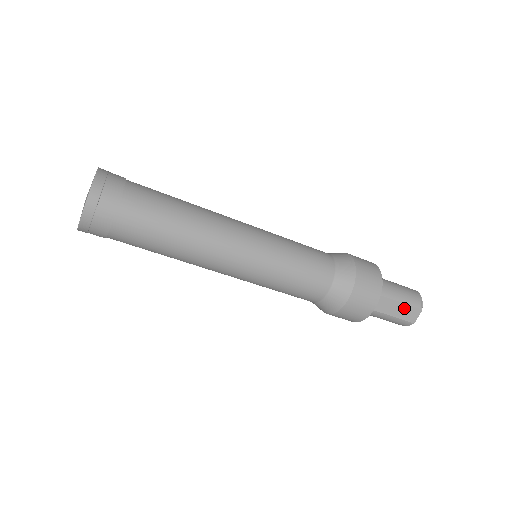
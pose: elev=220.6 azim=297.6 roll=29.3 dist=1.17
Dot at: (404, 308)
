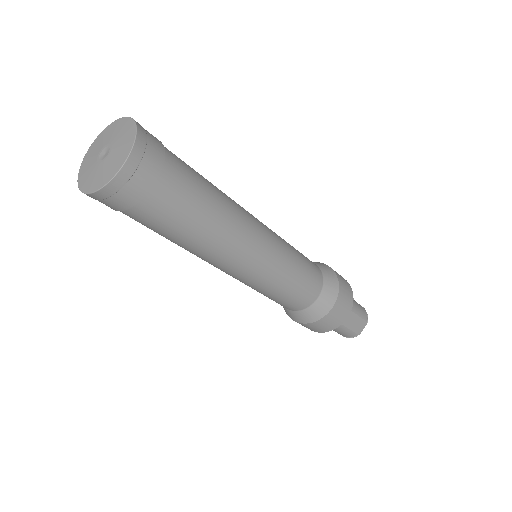
Dot at: (357, 320)
